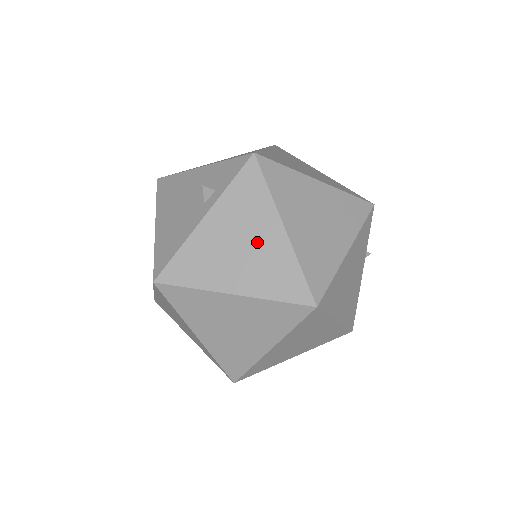
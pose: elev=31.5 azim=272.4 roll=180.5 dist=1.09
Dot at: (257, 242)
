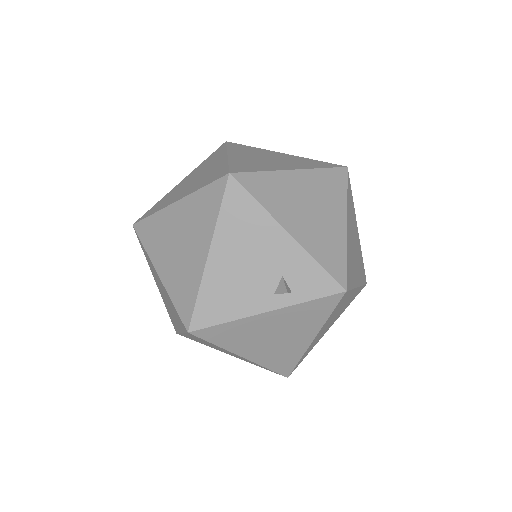
Dot at: (289, 339)
